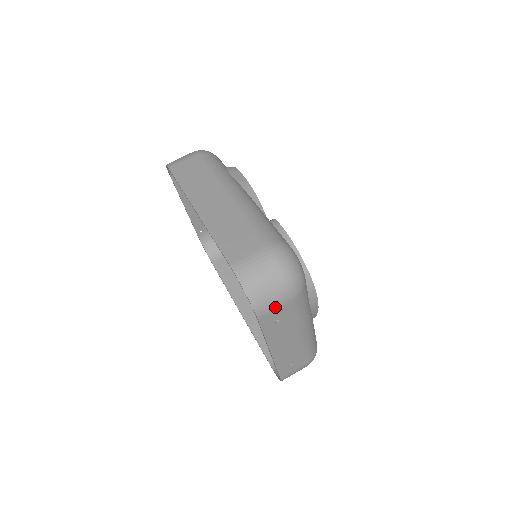
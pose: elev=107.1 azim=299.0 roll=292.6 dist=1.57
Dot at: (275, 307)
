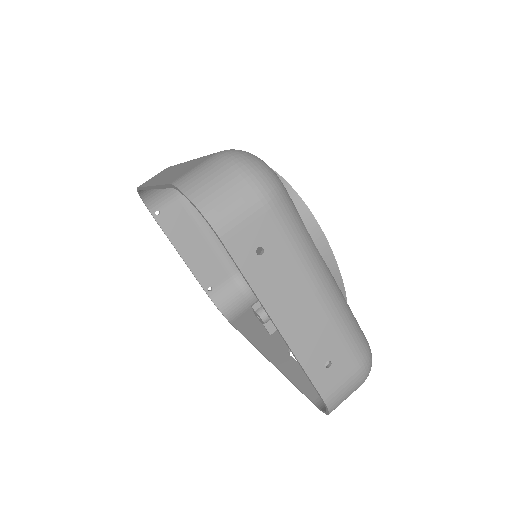
Dot at: (243, 219)
